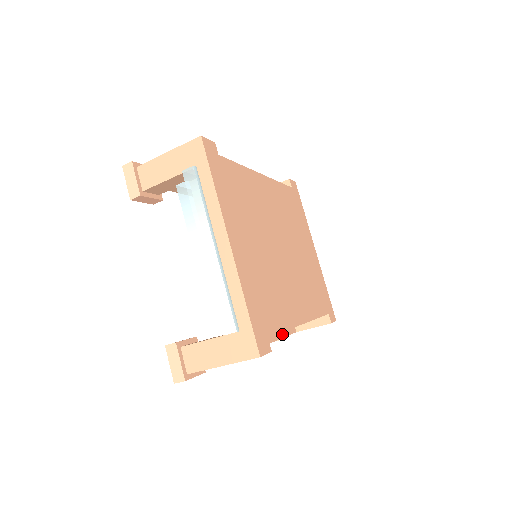
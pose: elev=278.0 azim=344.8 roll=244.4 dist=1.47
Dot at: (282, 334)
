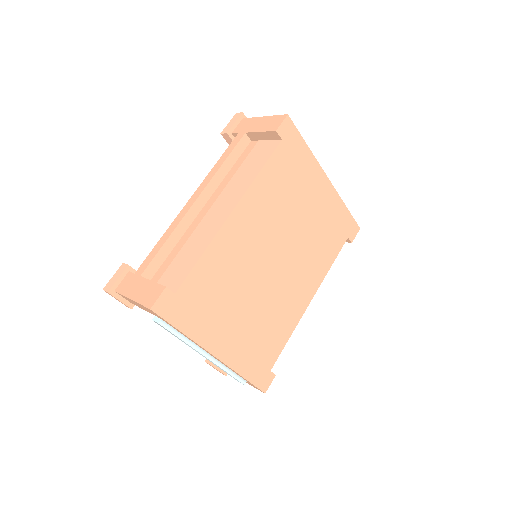
Dot at: occluded
